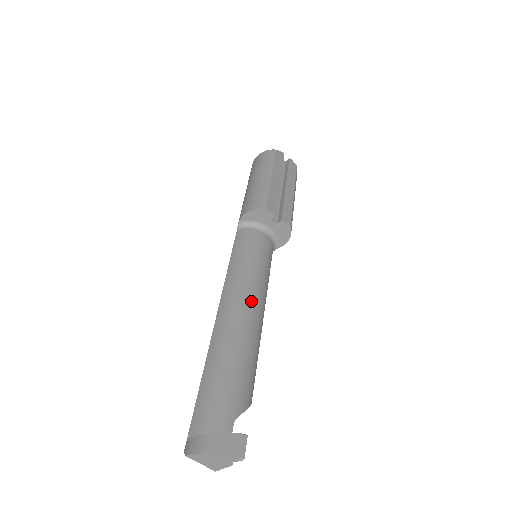
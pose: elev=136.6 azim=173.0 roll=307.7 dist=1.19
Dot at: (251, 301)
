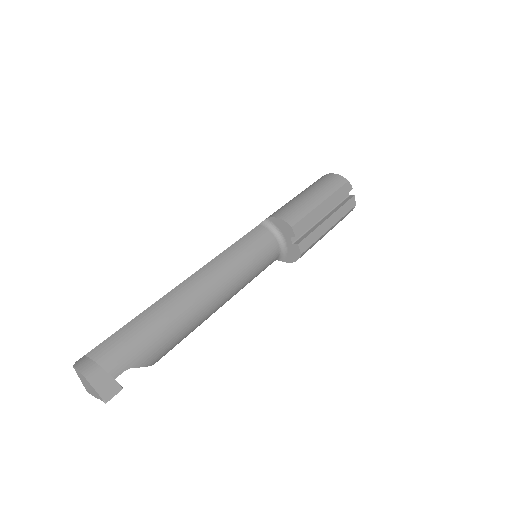
Dot at: (218, 290)
